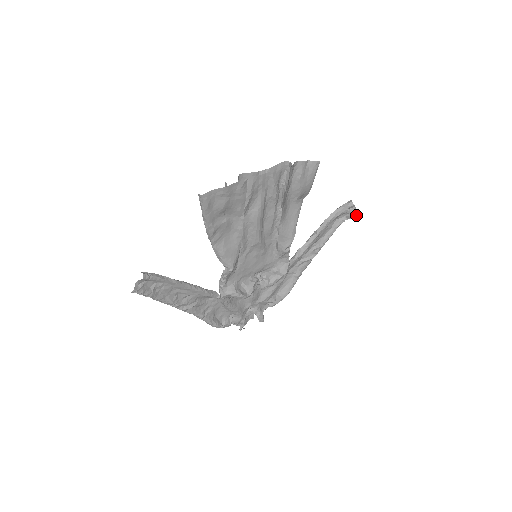
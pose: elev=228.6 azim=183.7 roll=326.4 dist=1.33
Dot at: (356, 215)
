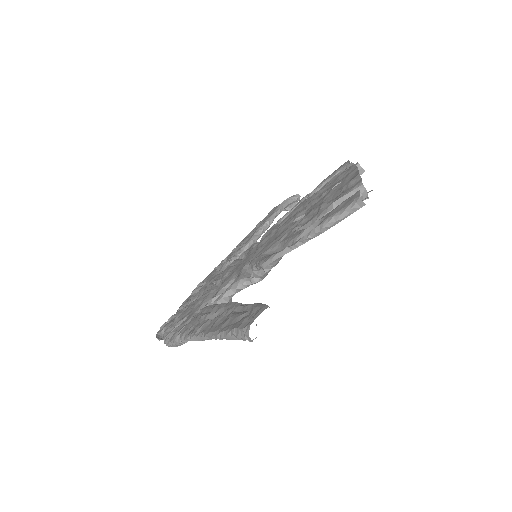
Dot at: occluded
